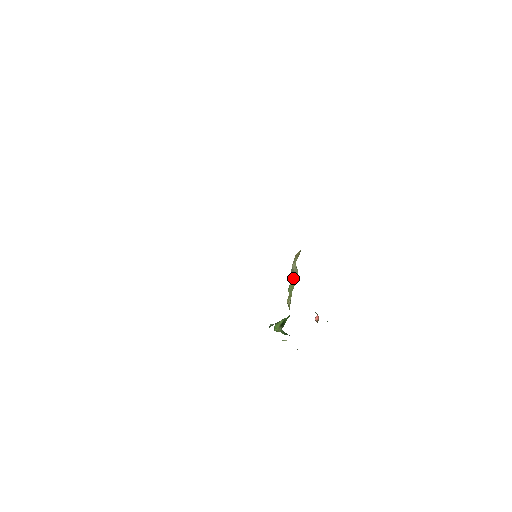
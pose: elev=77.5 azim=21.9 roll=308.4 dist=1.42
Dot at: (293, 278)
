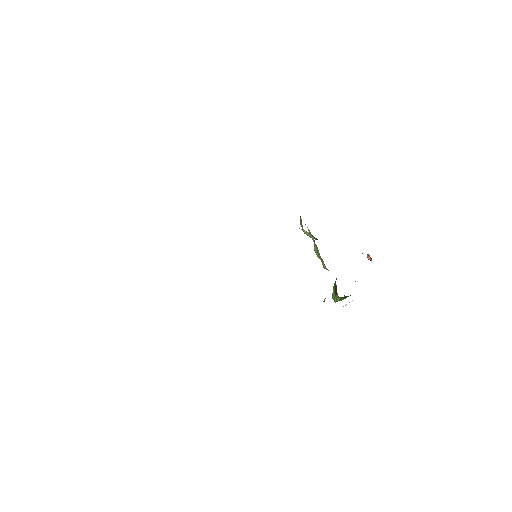
Dot at: occluded
